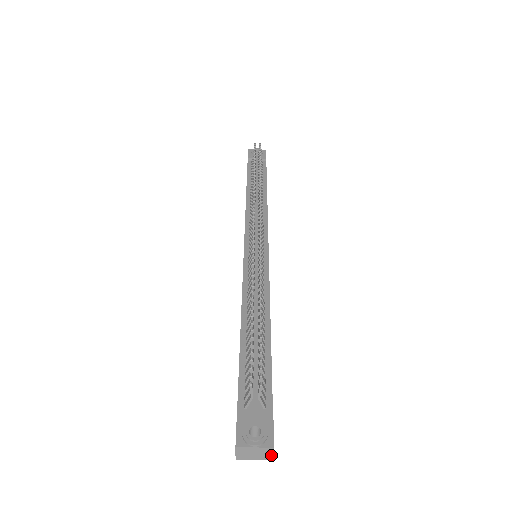
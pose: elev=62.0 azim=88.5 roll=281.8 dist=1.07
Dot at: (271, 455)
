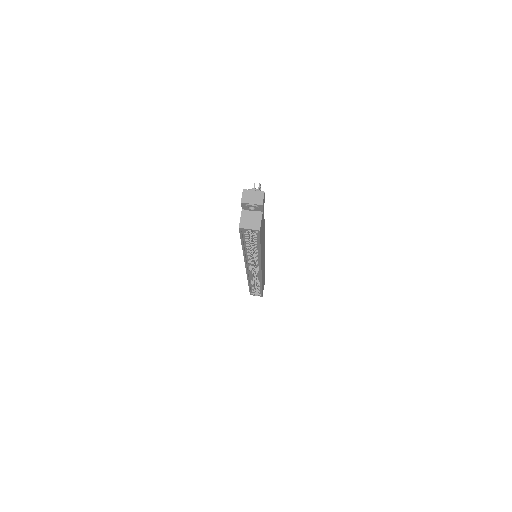
Dot at: (262, 200)
